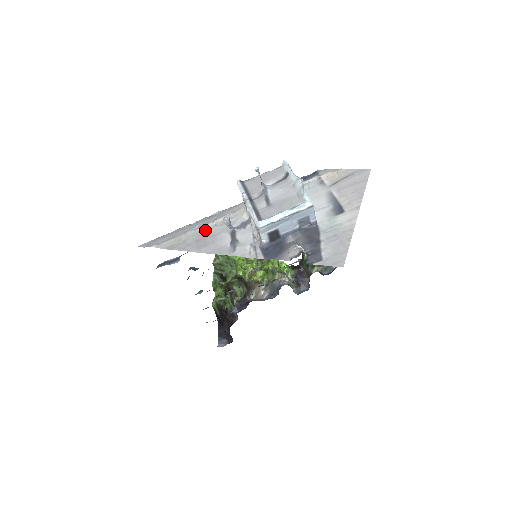
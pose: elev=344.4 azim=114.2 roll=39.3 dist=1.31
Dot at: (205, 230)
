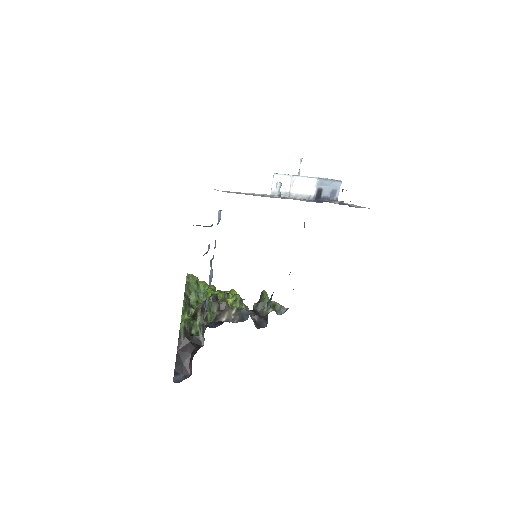
Dot at: (253, 194)
